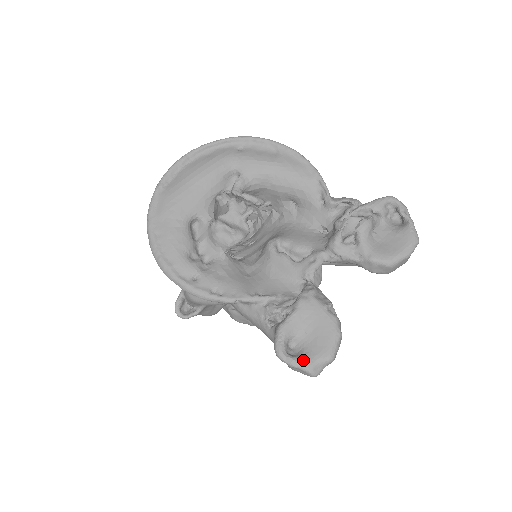
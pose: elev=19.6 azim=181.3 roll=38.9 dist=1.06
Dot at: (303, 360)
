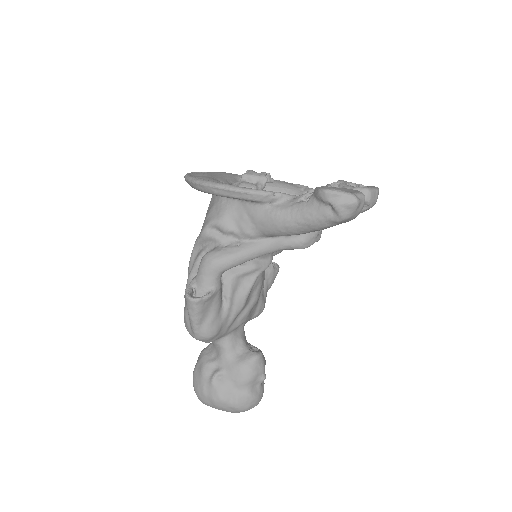
Dot at: (344, 191)
